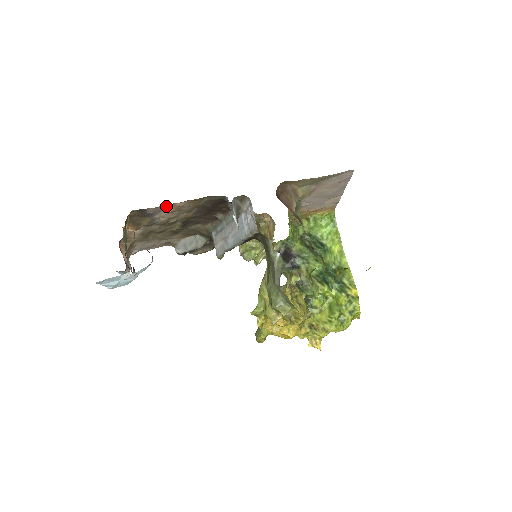
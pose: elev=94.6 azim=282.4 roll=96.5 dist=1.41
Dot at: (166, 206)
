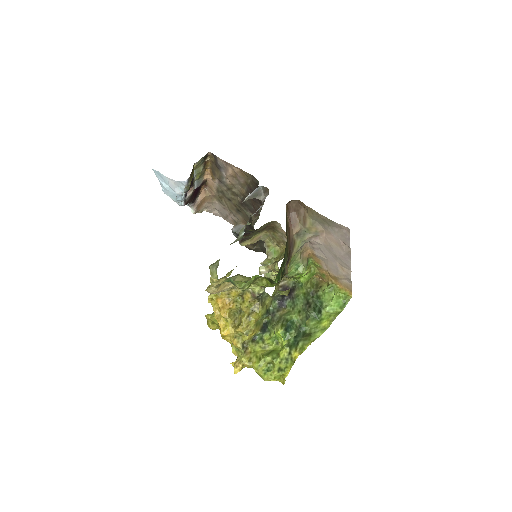
Dot at: (229, 165)
